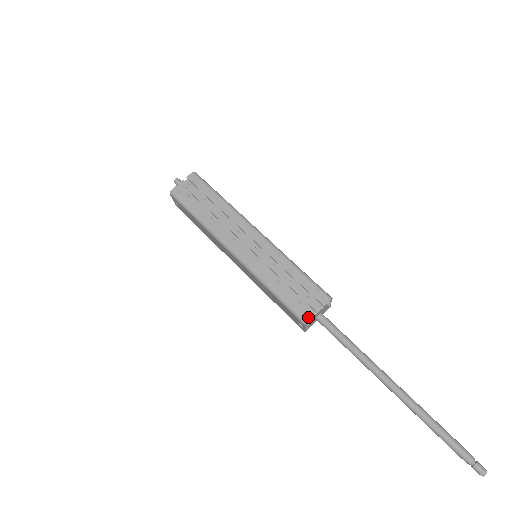
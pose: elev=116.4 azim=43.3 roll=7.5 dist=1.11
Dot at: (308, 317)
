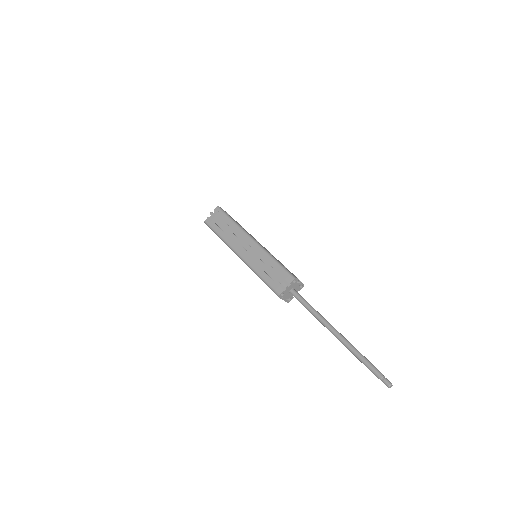
Dot at: (280, 292)
